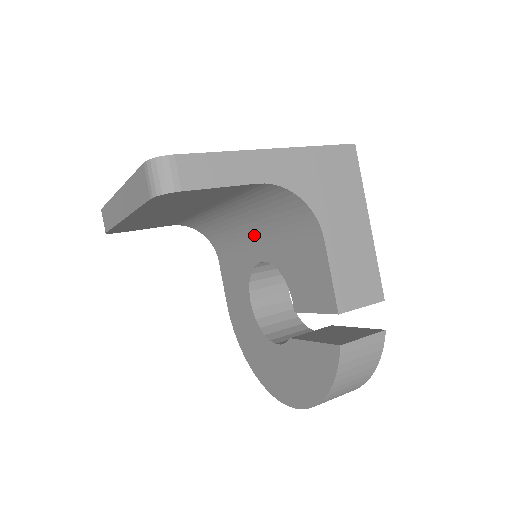
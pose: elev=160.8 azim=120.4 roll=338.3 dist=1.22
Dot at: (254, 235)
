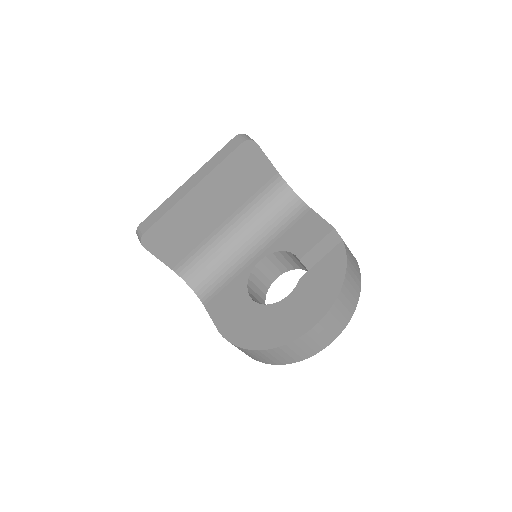
Dot at: (251, 249)
